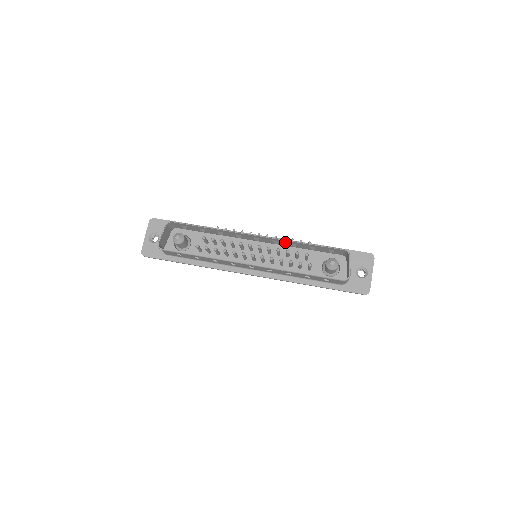
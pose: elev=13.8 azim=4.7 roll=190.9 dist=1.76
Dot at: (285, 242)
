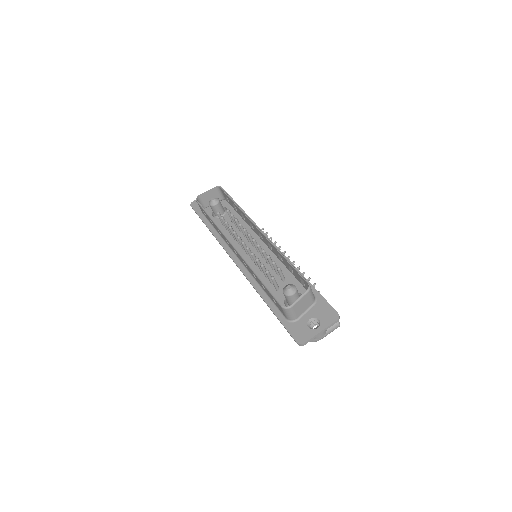
Dot at: (275, 250)
